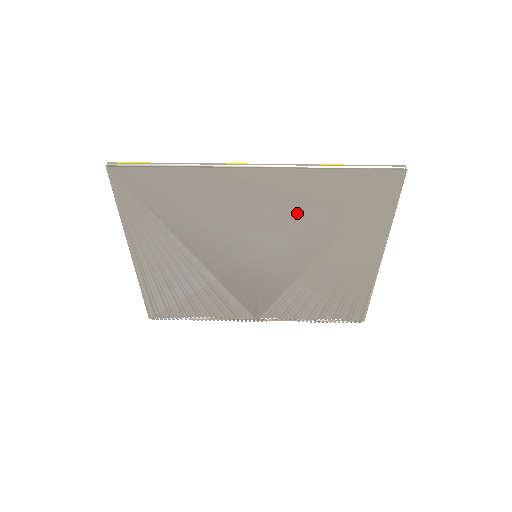
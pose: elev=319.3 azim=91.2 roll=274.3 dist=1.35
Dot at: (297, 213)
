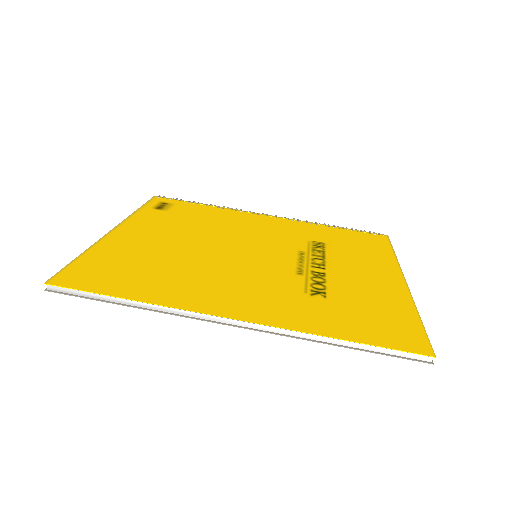
Dot at: occluded
